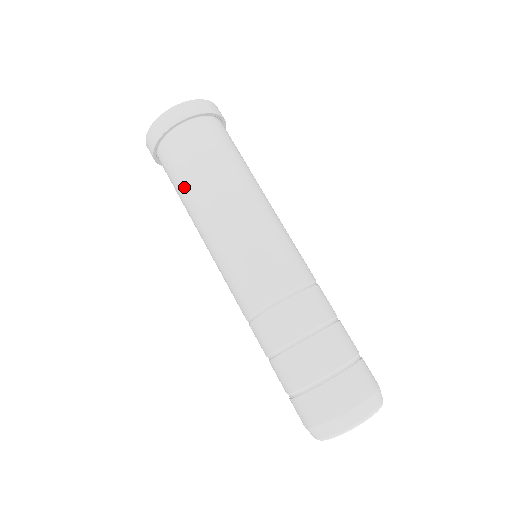
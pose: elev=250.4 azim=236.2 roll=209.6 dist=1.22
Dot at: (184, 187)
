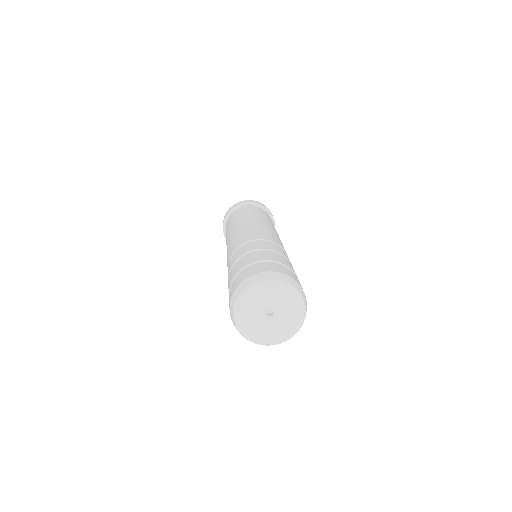
Dot at: (234, 219)
